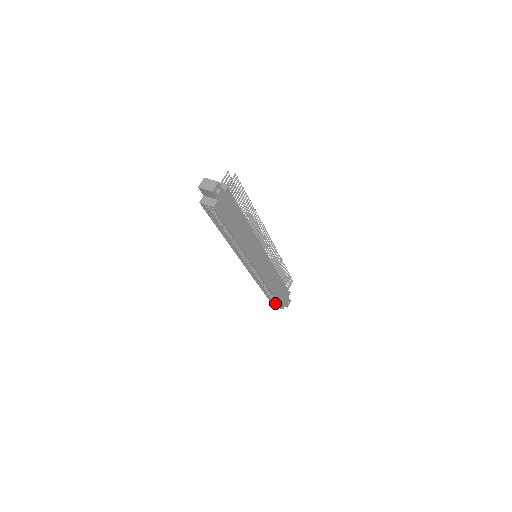
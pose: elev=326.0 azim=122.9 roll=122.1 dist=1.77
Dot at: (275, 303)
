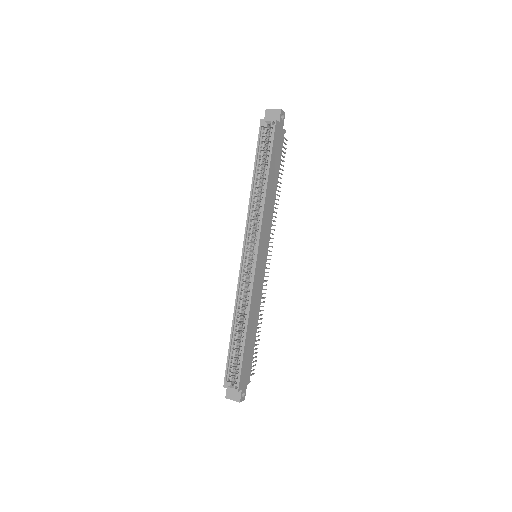
Dot at: (229, 381)
